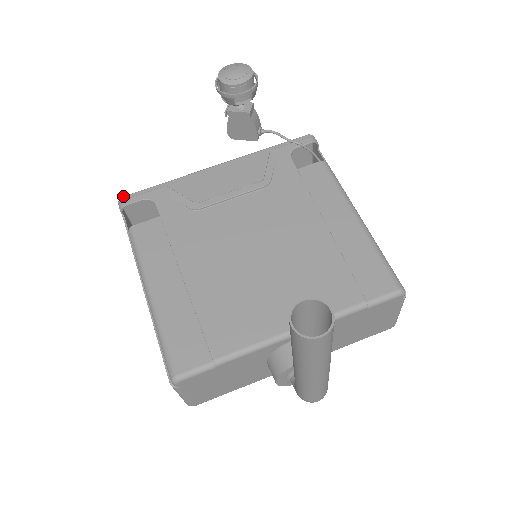
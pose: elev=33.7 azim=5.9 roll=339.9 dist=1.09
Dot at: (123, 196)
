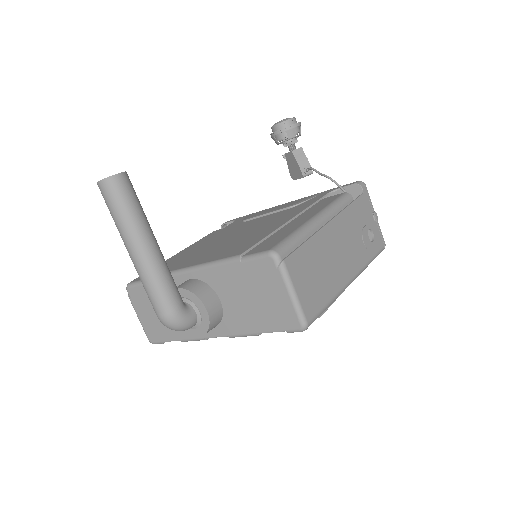
Dot at: occluded
